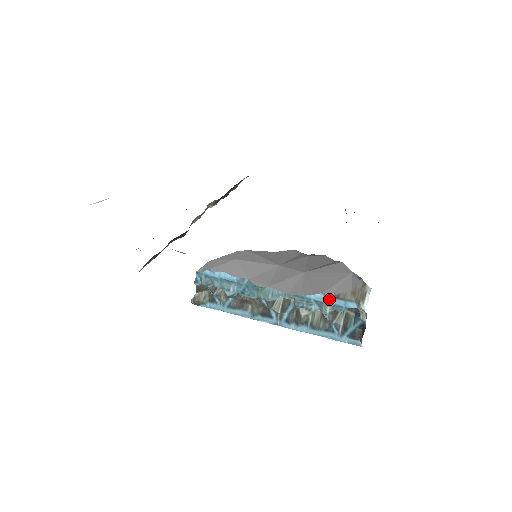
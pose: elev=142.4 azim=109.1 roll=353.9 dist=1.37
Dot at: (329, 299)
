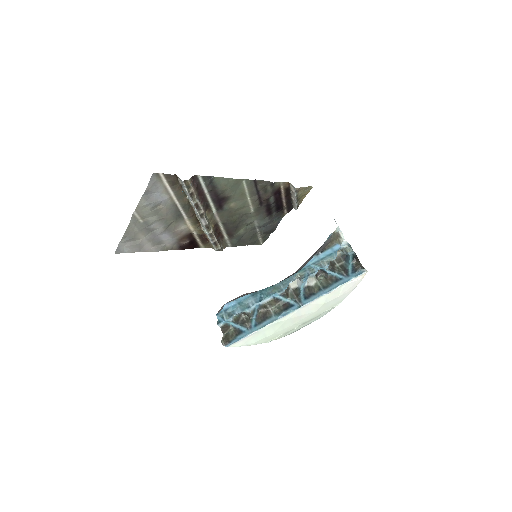
Dot at: (321, 255)
